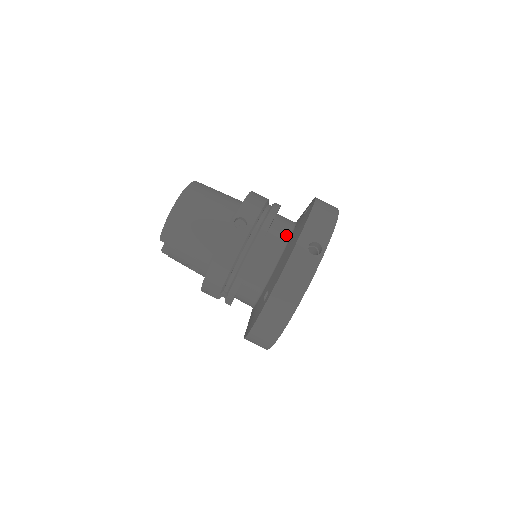
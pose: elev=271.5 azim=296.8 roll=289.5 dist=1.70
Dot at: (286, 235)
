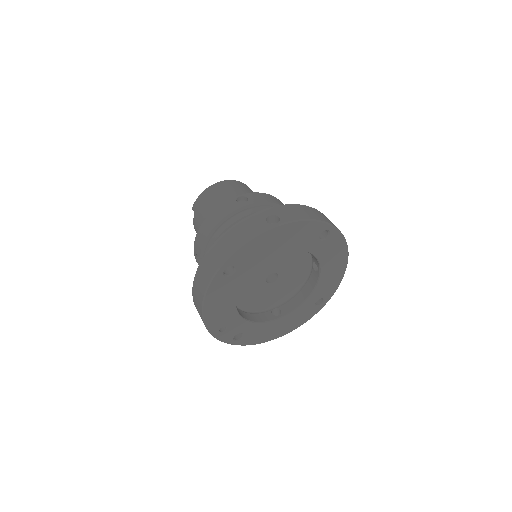
Dot at: occluded
